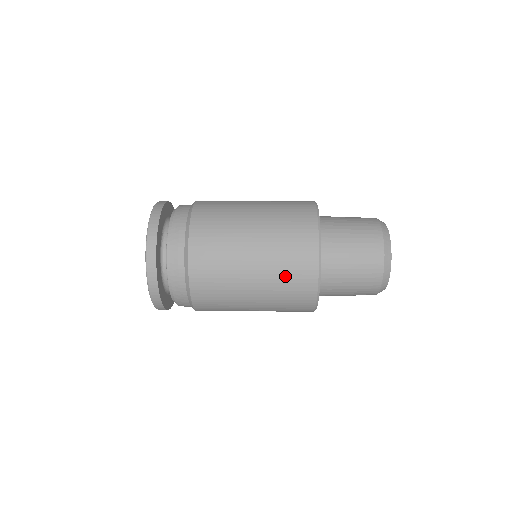
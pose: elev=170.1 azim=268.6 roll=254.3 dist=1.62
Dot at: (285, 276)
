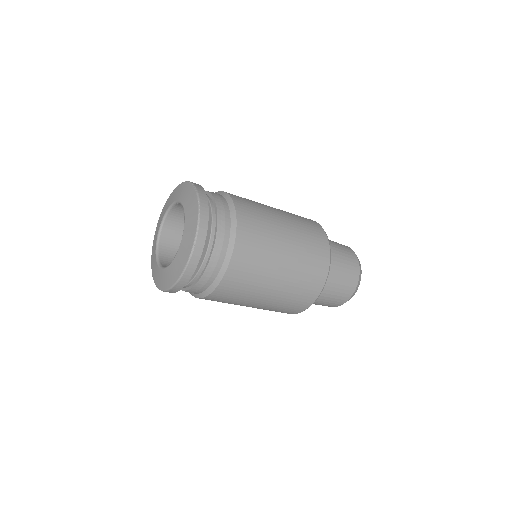
Dot at: (305, 227)
